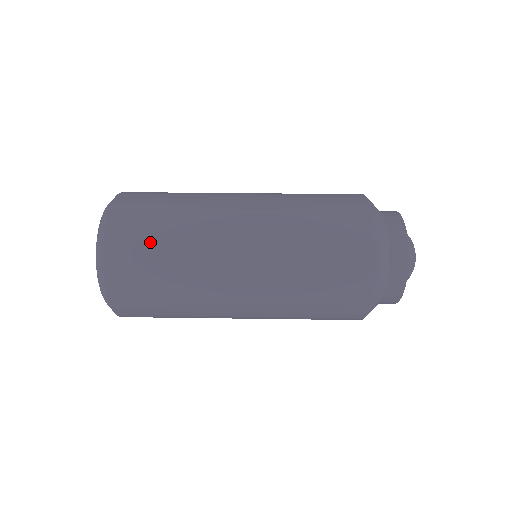
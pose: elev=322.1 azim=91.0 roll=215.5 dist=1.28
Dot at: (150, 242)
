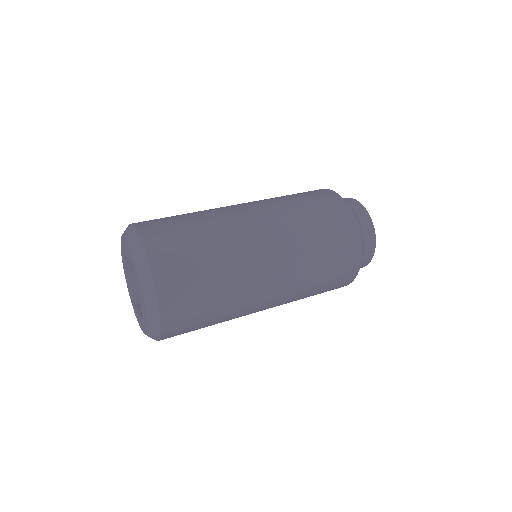
Dot at: (175, 220)
